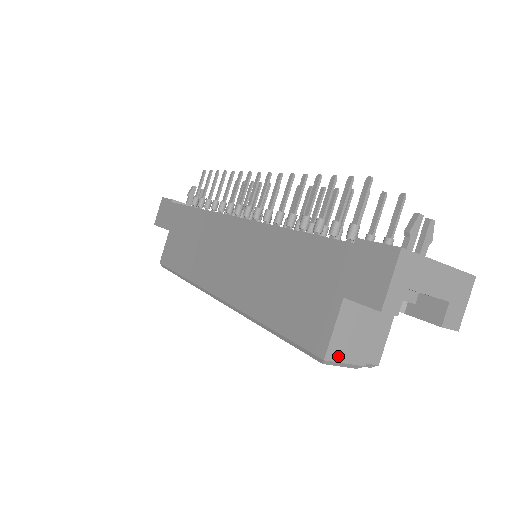
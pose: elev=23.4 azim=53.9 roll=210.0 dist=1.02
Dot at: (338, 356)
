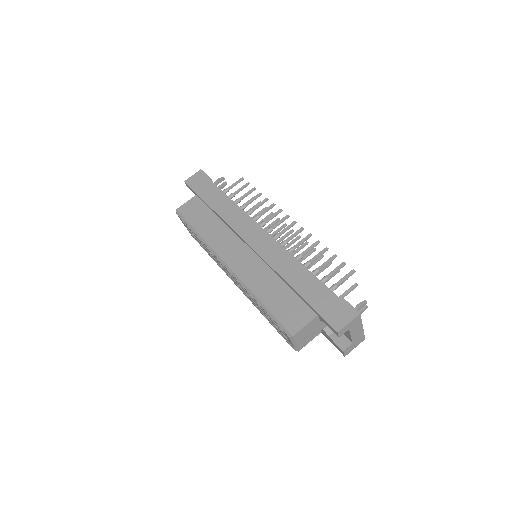
Dot at: (297, 338)
